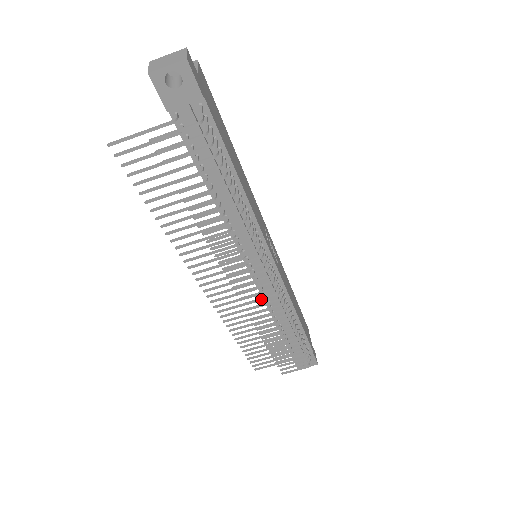
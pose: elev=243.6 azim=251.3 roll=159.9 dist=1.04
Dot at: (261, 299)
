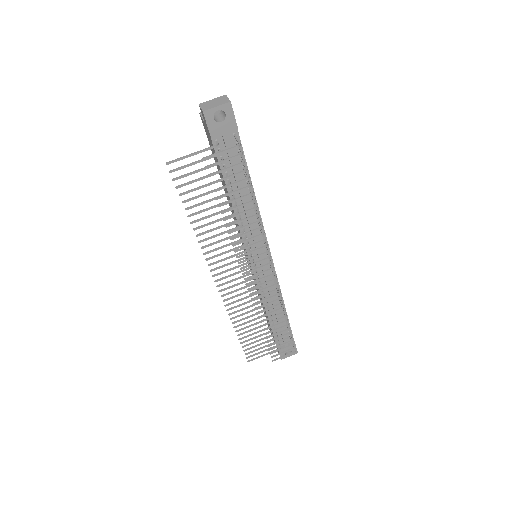
Dot at: (264, 289)
